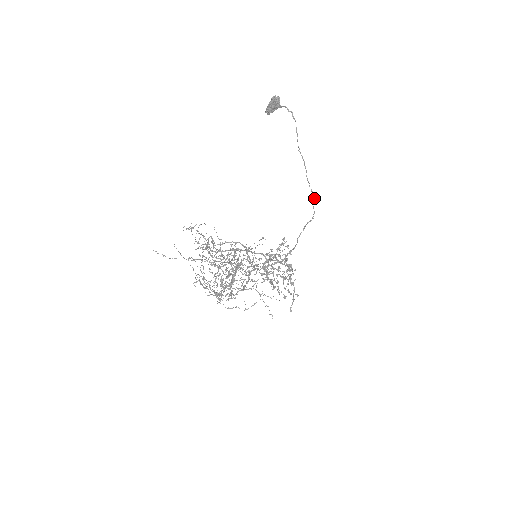
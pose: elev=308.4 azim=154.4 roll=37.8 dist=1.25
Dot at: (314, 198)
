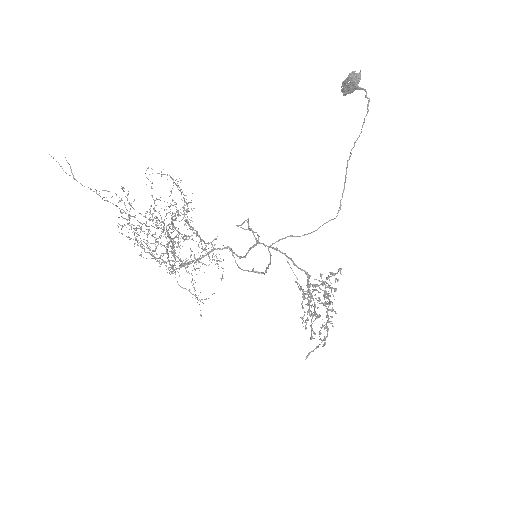
Dot at: occluded
